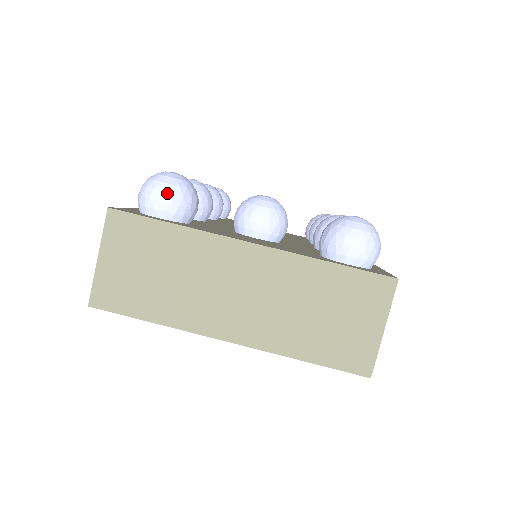
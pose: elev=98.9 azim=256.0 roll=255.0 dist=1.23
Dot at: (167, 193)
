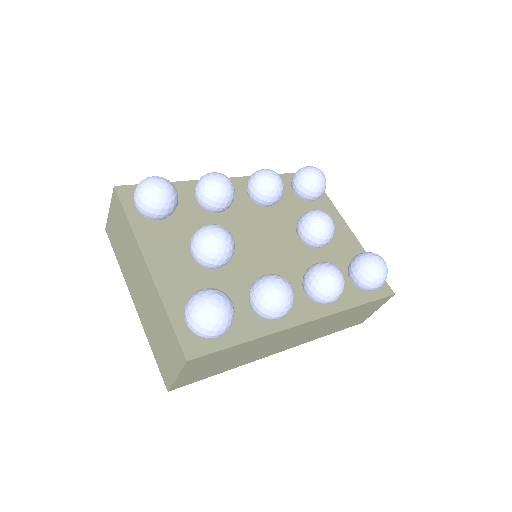
Dot at: (139, 198)
